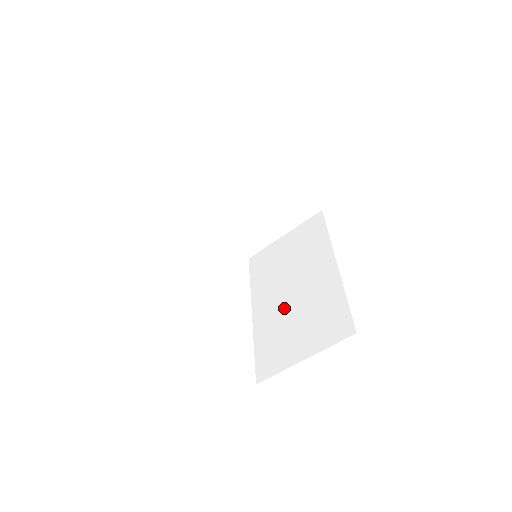
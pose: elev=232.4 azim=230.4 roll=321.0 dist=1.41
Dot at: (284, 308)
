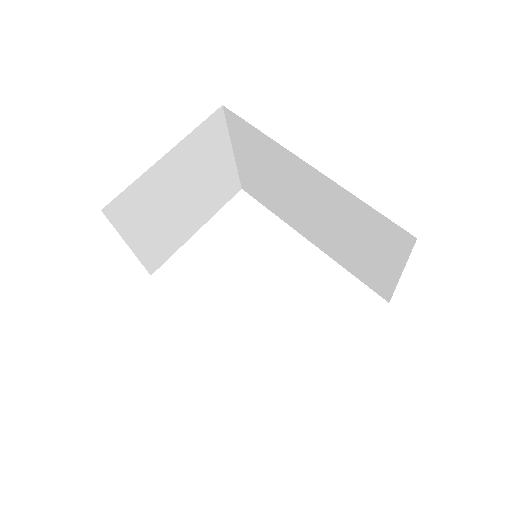
Dot at: (326, 230)
